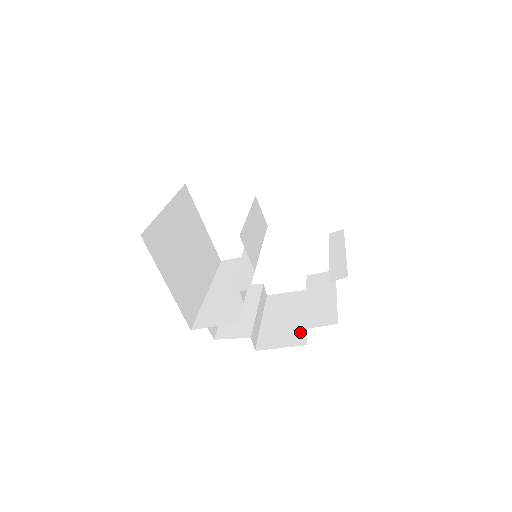
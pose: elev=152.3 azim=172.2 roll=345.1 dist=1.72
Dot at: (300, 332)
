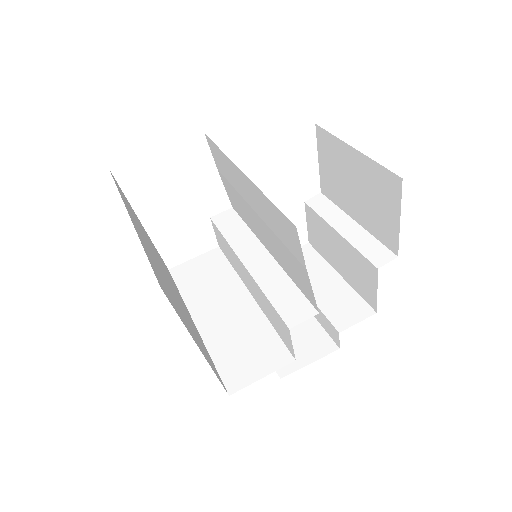
Dot at: (317, 334)
